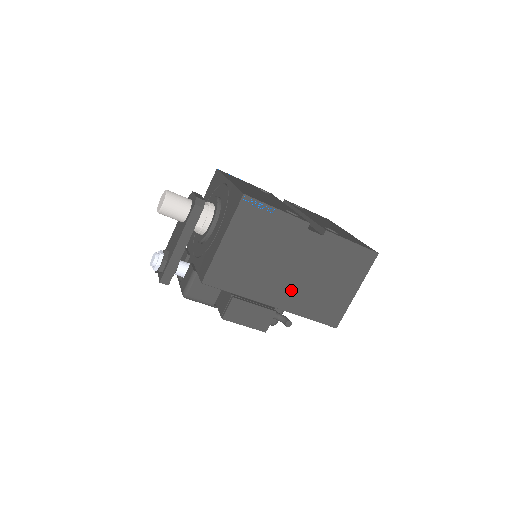
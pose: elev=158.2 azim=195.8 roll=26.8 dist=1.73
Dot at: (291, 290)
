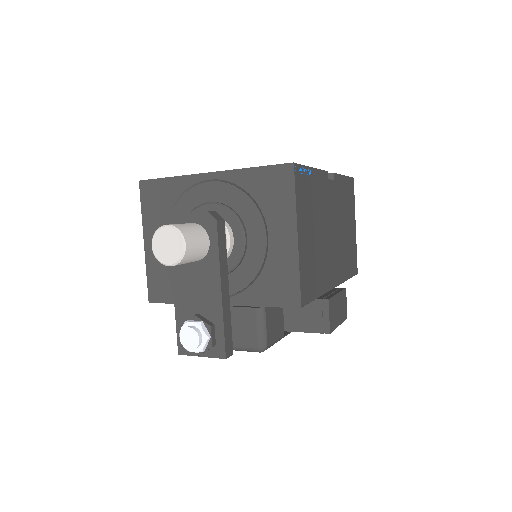
Dot at: (336, 258)
